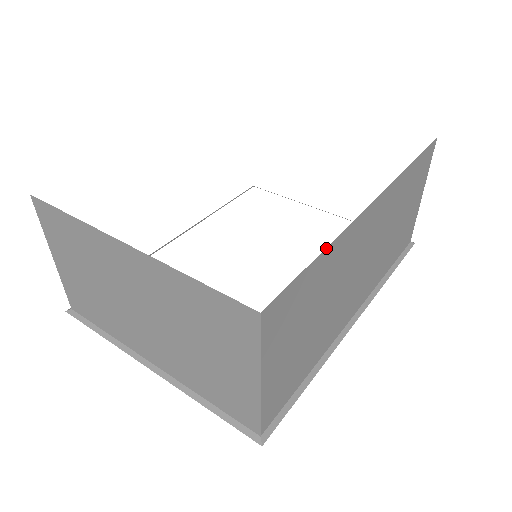
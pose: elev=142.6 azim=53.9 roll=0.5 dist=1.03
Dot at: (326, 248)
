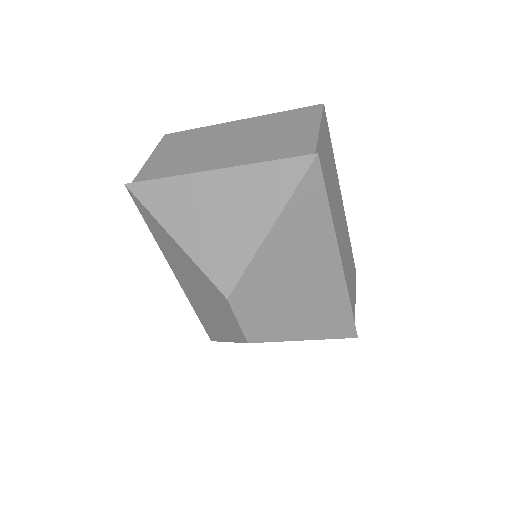
Dot at: occluded
